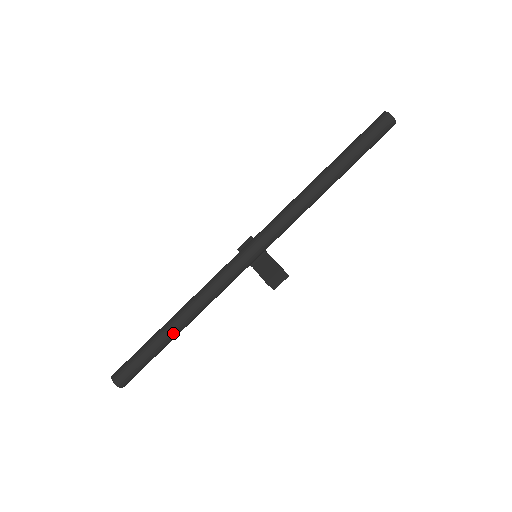
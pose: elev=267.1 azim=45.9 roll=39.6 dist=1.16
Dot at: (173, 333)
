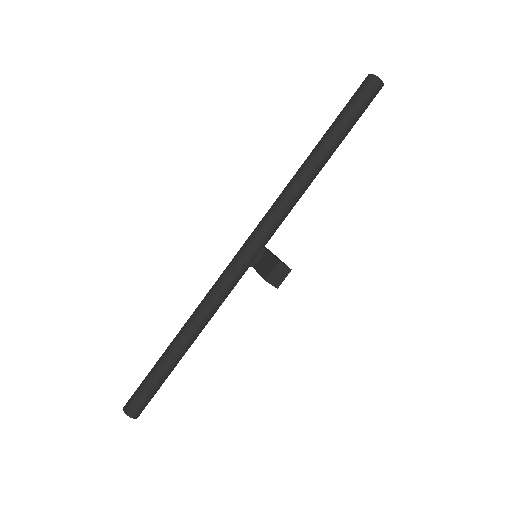
Dot at: (178, 351)
